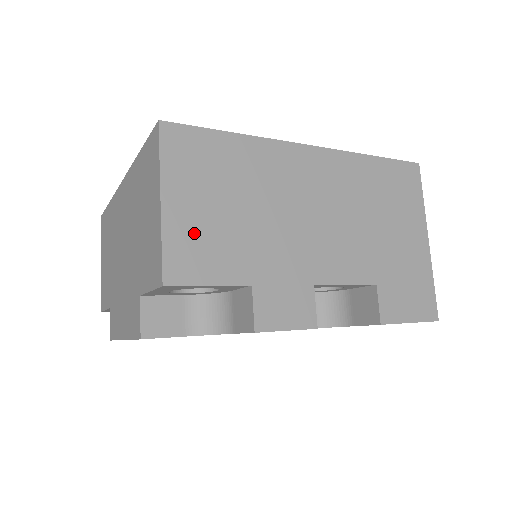
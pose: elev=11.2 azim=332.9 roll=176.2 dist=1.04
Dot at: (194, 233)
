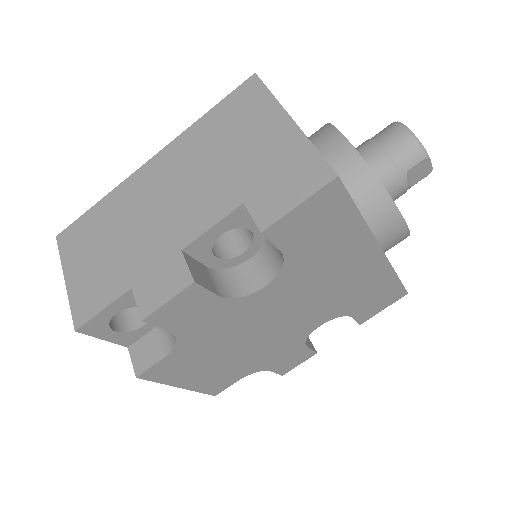
Dot at: (87, 284)
